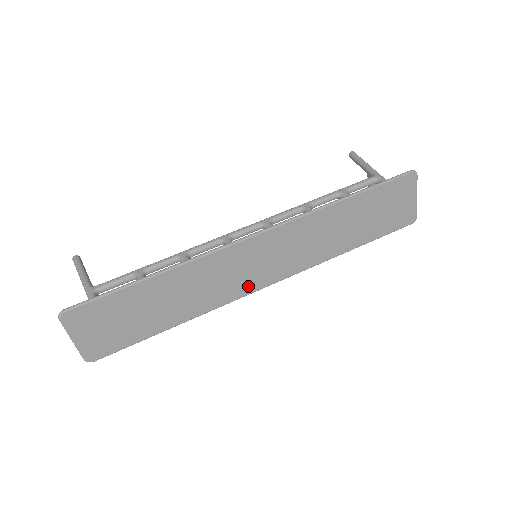
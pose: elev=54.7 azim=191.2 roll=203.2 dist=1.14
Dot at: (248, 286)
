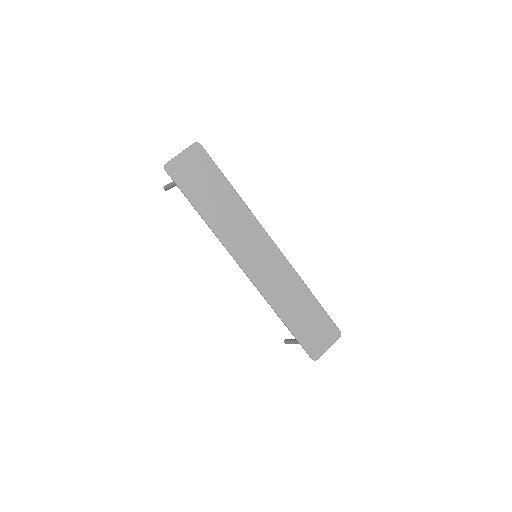
Dot at: (241, 255)
